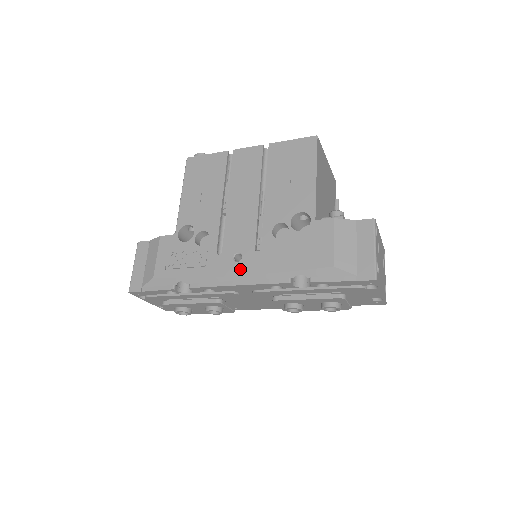
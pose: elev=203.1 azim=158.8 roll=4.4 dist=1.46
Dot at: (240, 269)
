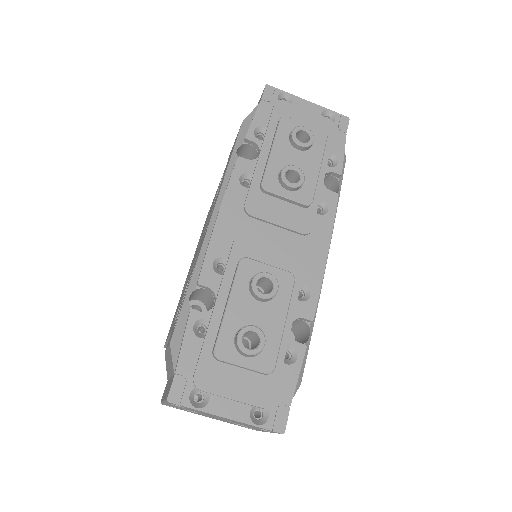
Dot at: occluded
